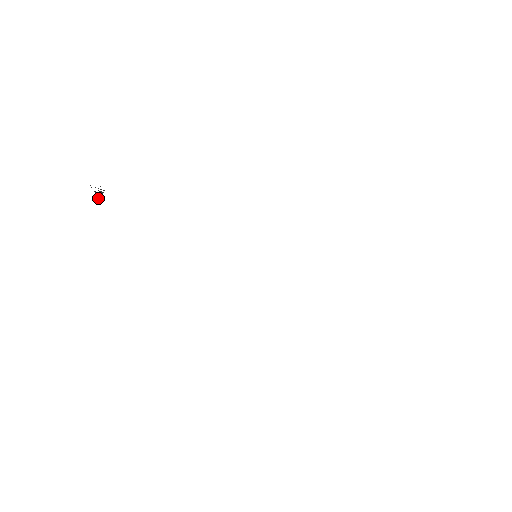
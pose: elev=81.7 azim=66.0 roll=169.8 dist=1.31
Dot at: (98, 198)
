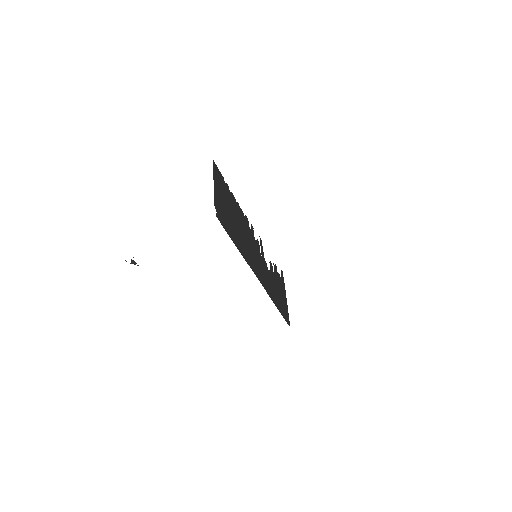
Dot at: (137, 265)
